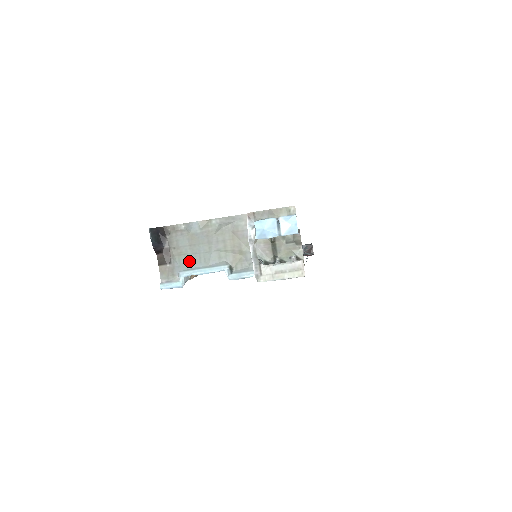
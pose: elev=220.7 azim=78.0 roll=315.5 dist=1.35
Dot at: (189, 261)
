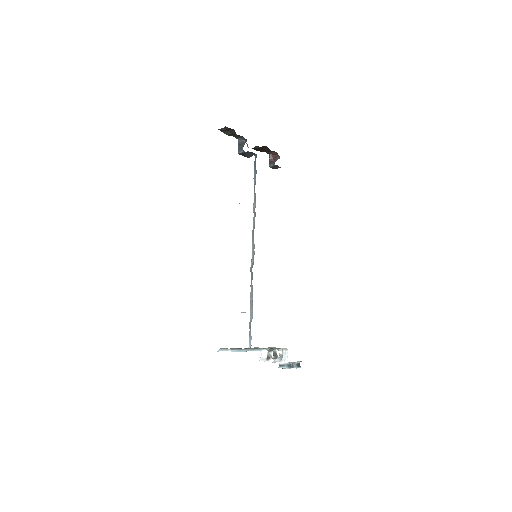
Dot at: occluded
